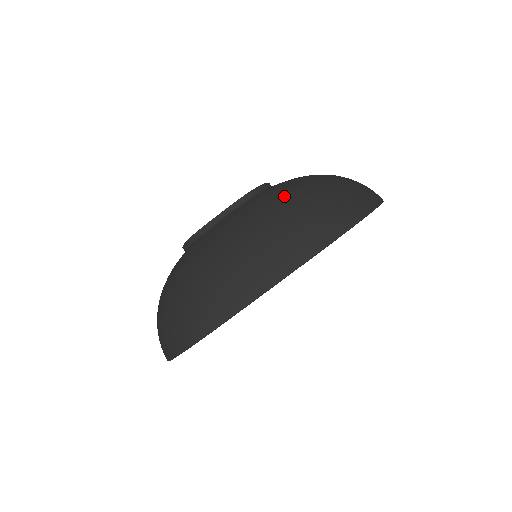
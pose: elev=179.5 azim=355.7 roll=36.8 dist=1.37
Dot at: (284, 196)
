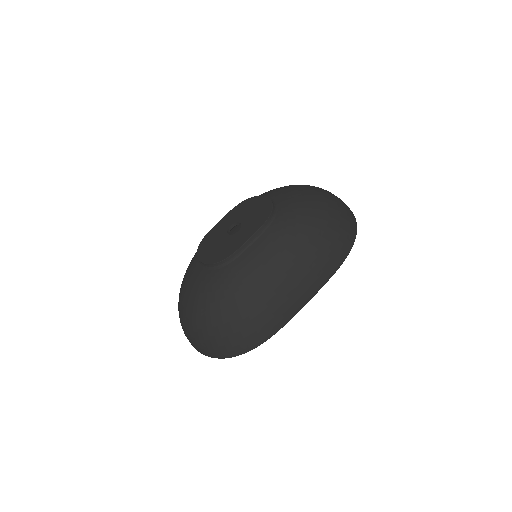
Dot at: (305, 225)
